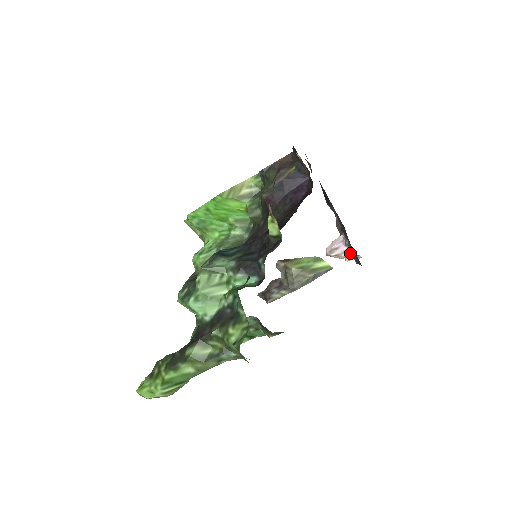
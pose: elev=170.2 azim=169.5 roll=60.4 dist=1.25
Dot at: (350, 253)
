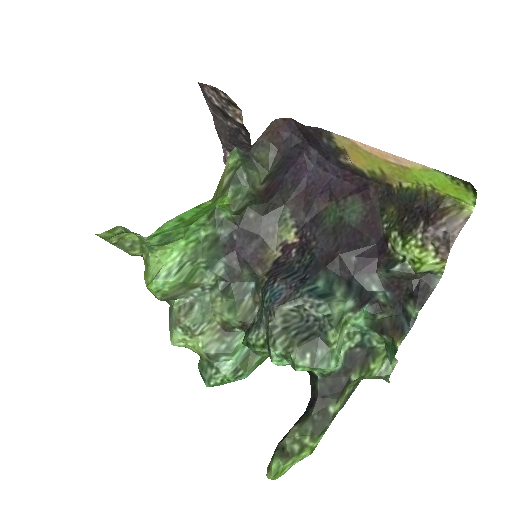
Dot at: occluded
